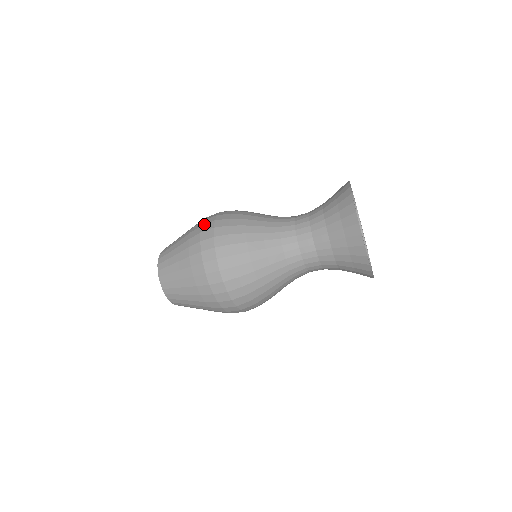
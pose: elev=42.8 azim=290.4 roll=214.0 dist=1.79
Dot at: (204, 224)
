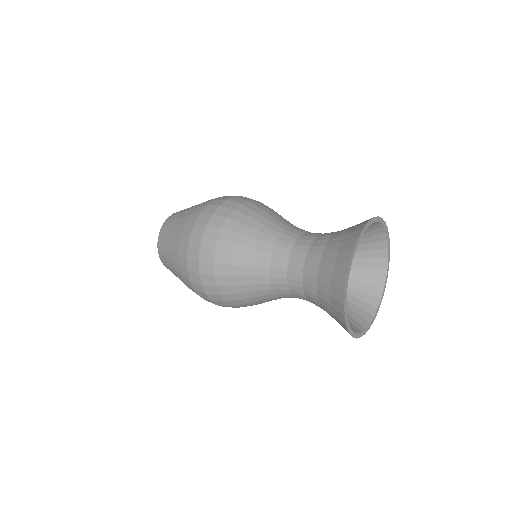
Dot at: (203, 213)
